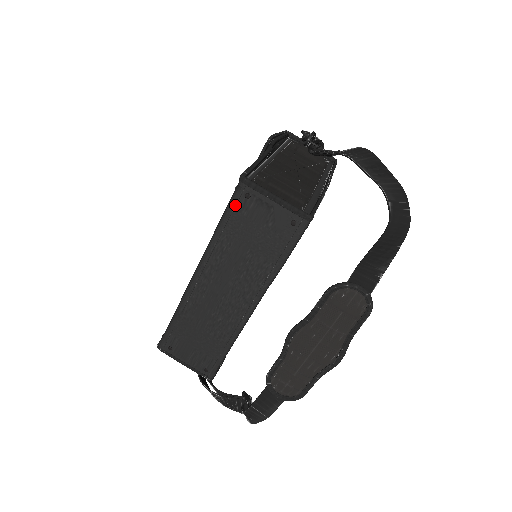
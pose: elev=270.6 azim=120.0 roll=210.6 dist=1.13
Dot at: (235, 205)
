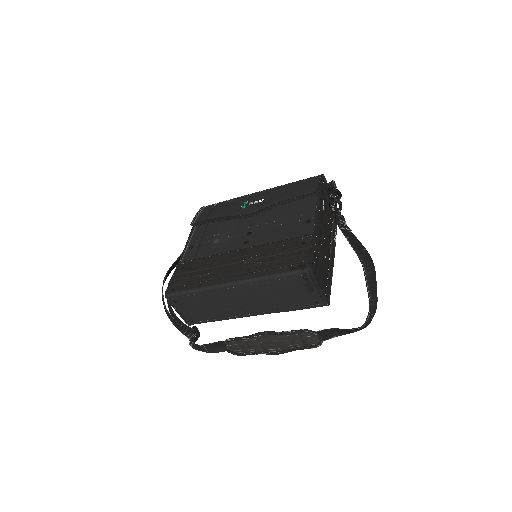
Dot at: (293, 277)
